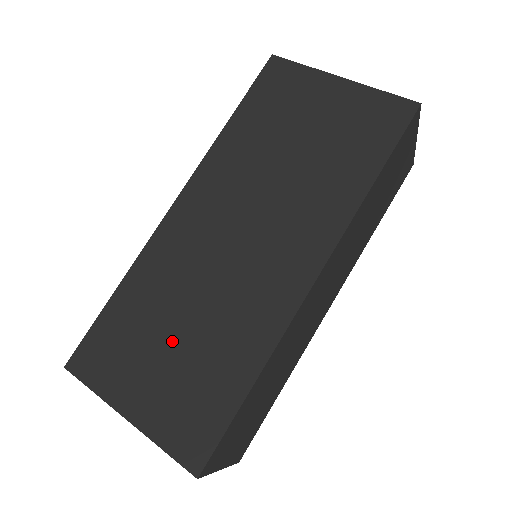
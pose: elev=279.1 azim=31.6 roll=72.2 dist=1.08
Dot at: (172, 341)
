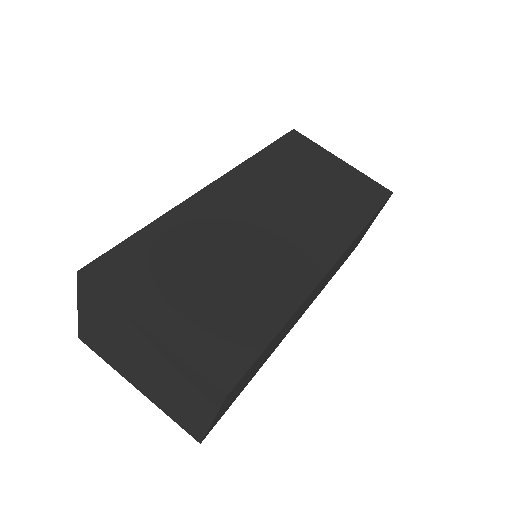
Dot at: (205, 278)
